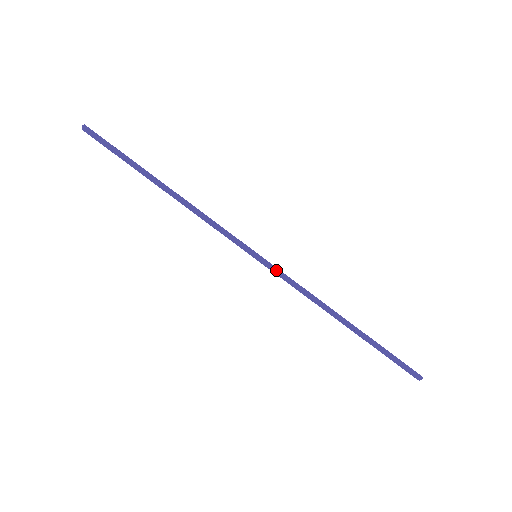
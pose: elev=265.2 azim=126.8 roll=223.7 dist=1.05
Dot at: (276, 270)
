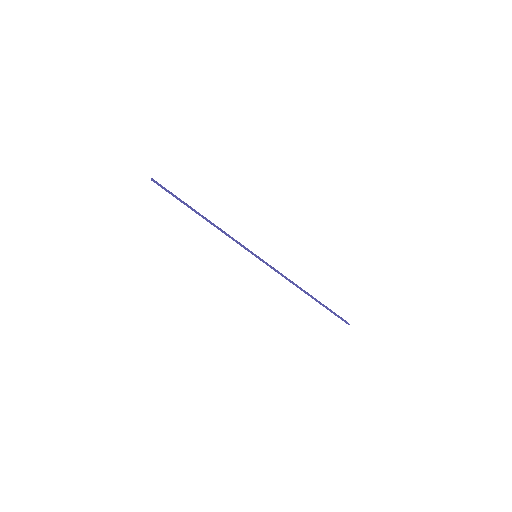
Dot at: (267, 265)
